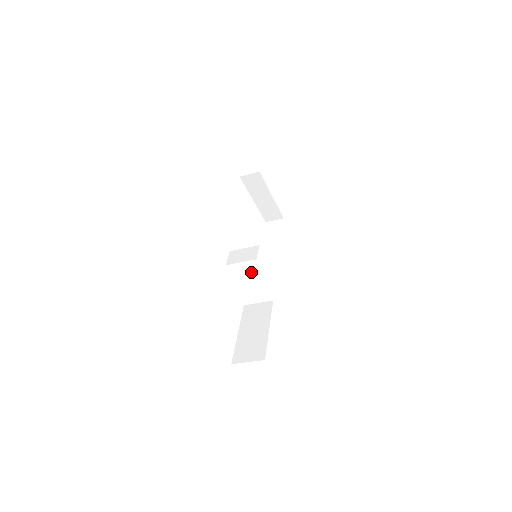
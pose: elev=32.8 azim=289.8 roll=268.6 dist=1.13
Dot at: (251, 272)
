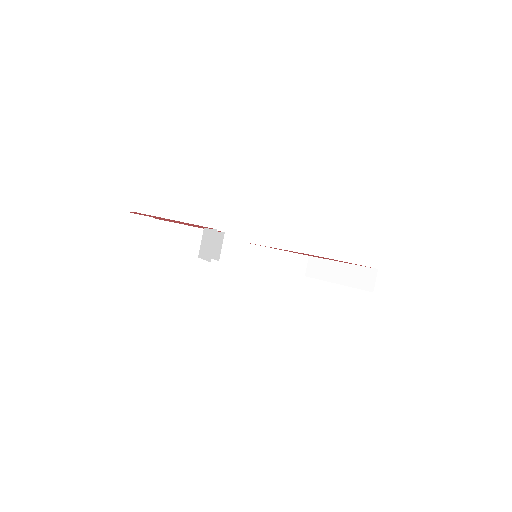
Dot at: (205, 238)
